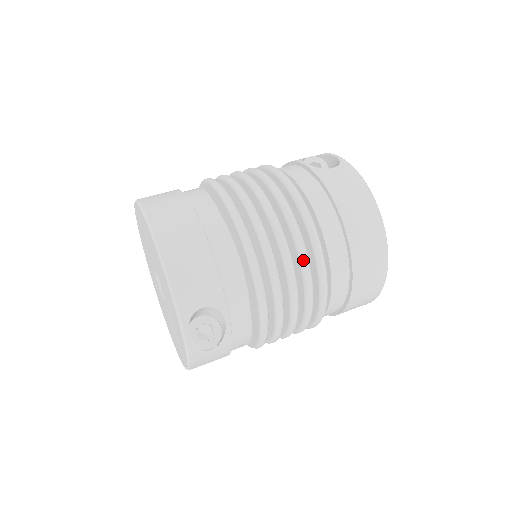
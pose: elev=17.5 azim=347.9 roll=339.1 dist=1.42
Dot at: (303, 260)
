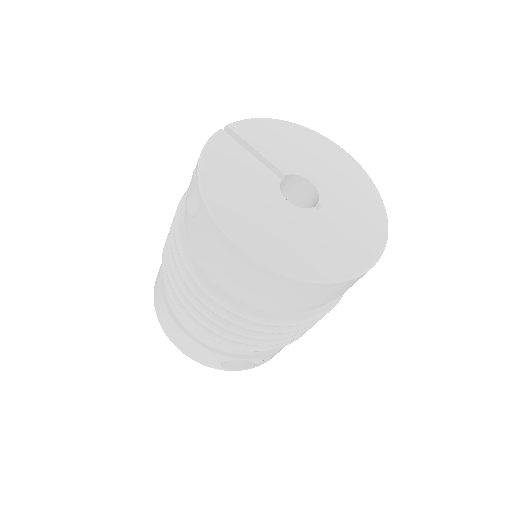
Dot at: occluded
